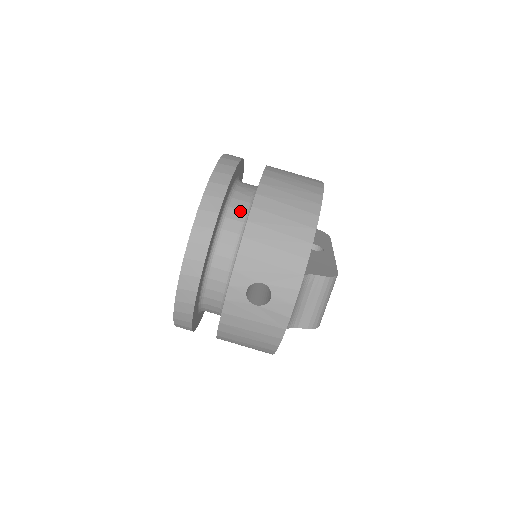
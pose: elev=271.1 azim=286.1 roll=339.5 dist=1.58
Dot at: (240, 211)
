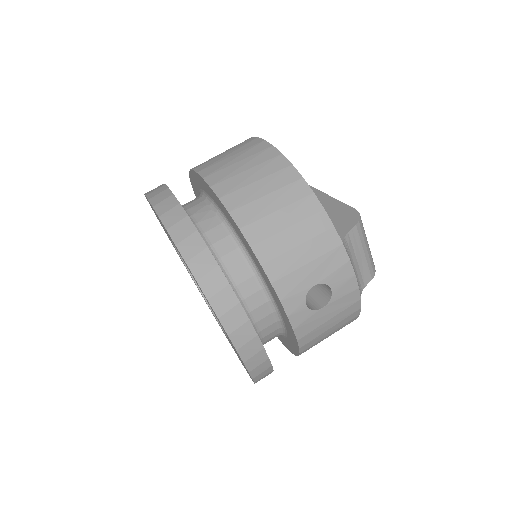
Dot at: (224, 240)
